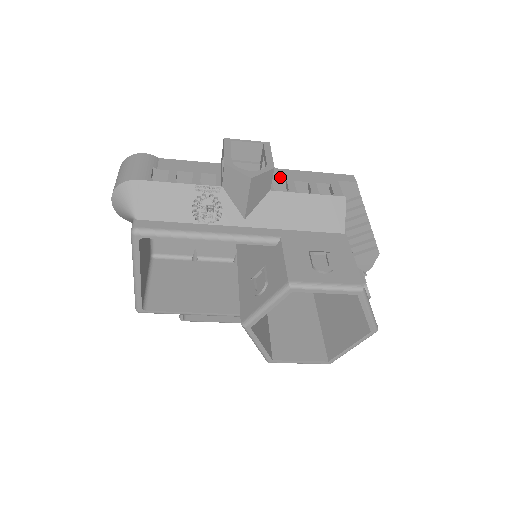
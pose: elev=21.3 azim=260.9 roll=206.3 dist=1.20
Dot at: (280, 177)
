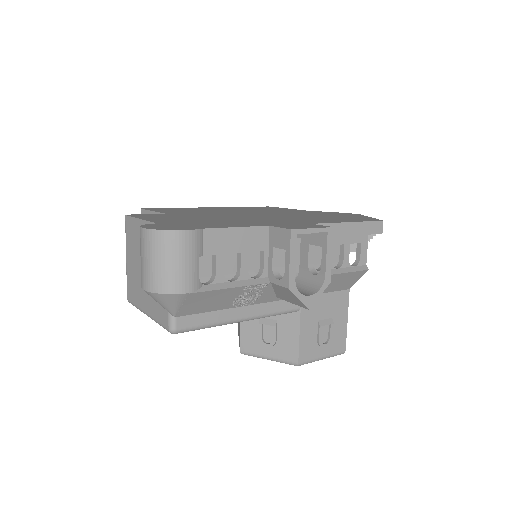
Dot at: occluded
